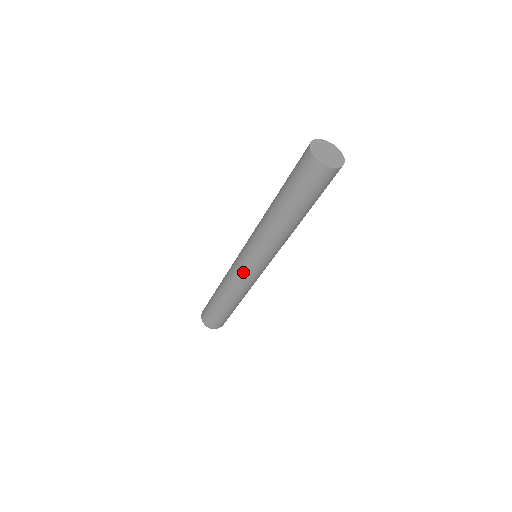
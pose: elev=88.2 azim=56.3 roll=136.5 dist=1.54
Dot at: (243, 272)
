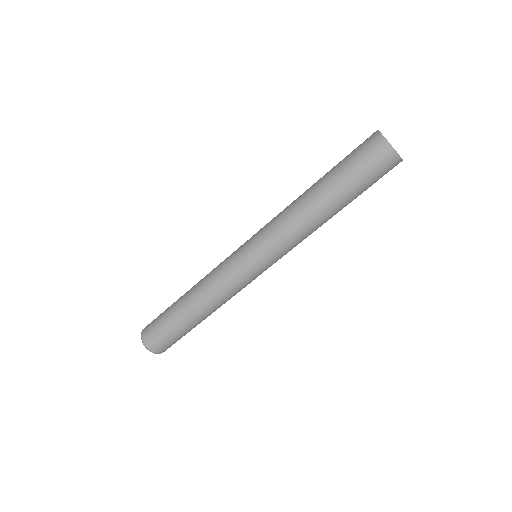
Dot at: (234, 260)
